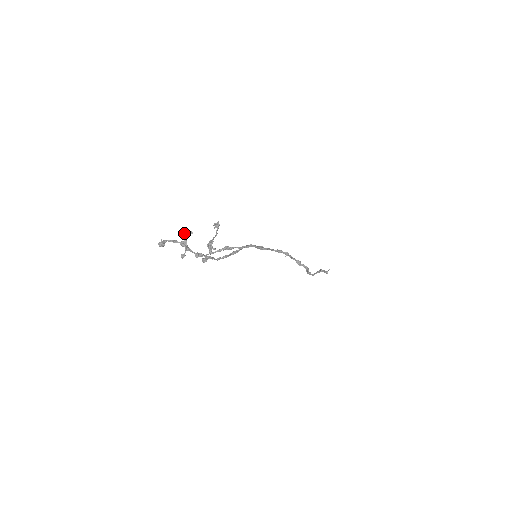
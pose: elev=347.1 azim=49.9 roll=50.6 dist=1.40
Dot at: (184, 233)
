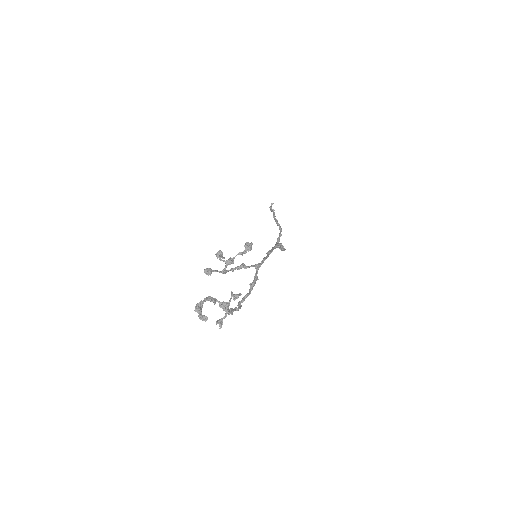
Dot at: (233, 298)
